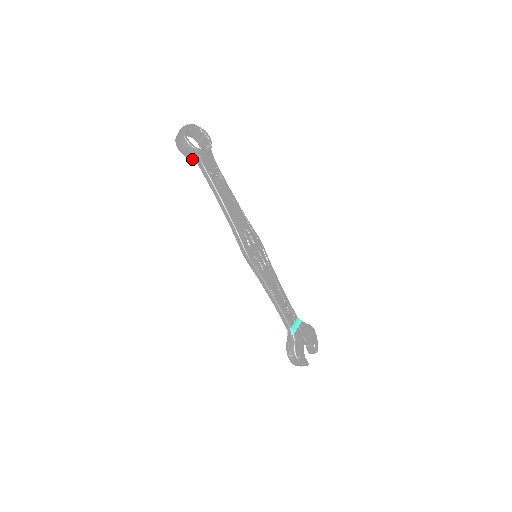
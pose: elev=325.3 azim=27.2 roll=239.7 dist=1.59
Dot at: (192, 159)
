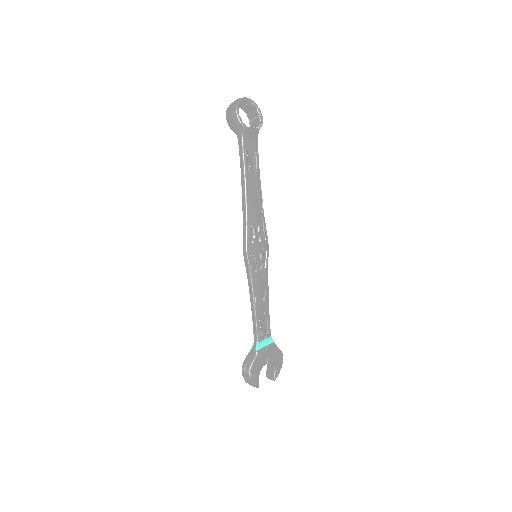
Dot at: (235, 133)
